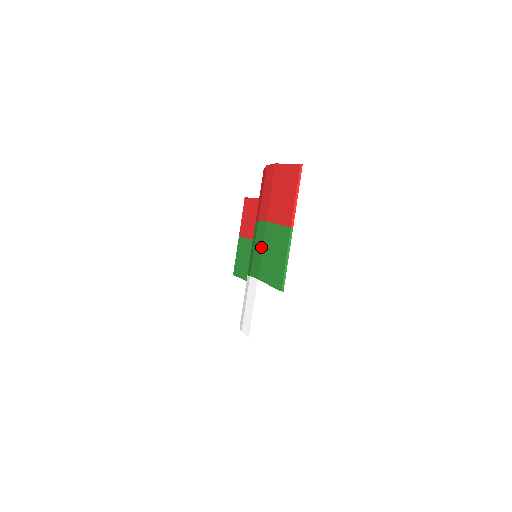
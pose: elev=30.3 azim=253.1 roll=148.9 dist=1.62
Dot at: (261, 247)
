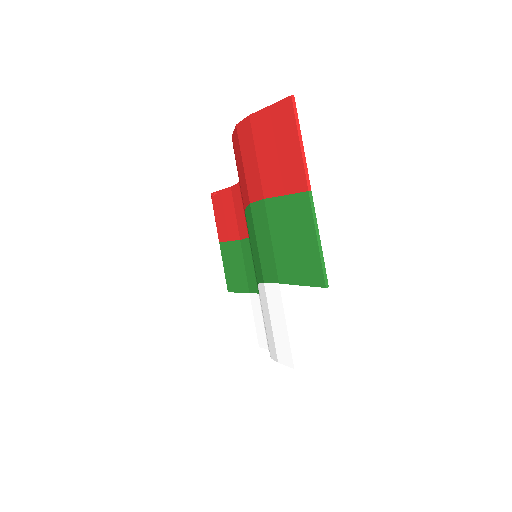
Dot at: (268, 237)
